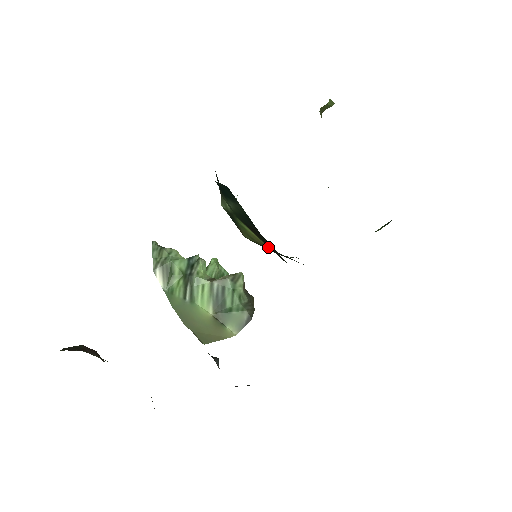
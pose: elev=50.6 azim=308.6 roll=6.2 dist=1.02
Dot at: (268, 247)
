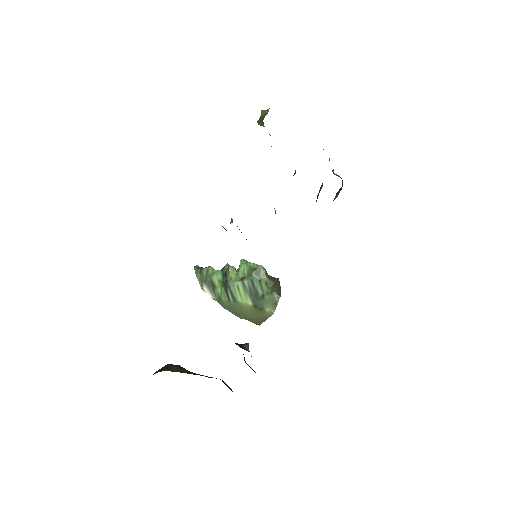
Dot at: occluded
